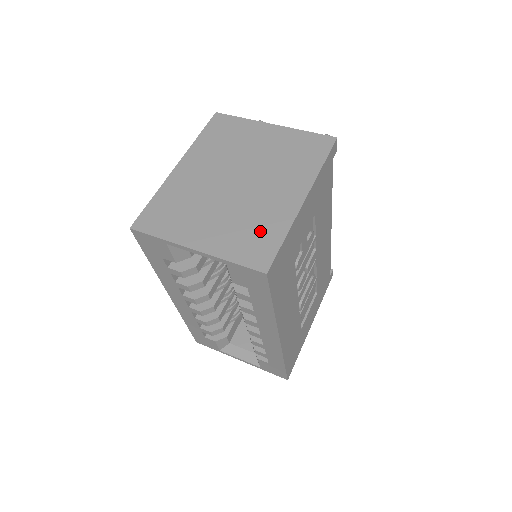
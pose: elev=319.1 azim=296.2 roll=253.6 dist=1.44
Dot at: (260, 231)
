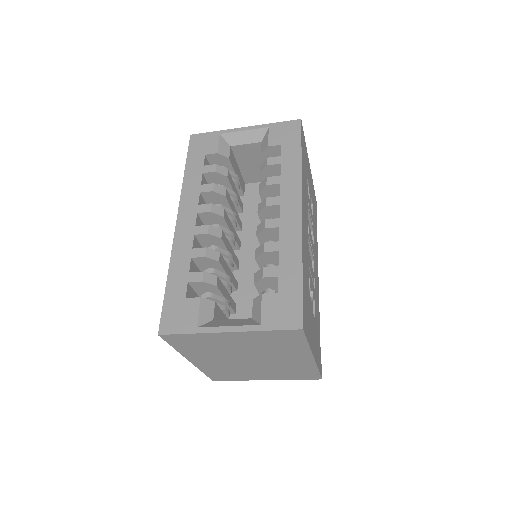
Dot at: occluded
